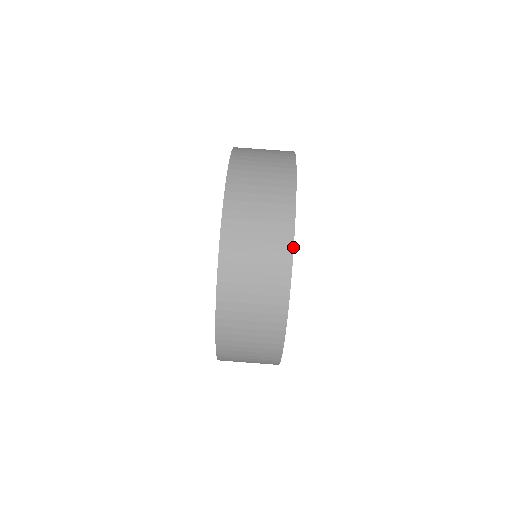
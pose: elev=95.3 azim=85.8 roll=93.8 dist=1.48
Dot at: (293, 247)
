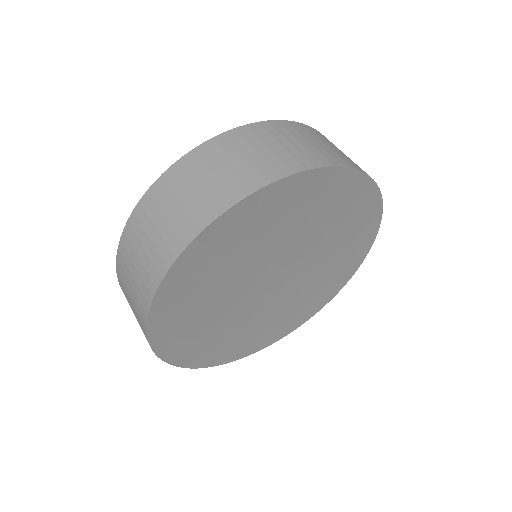
Dot at: (233, 205)
